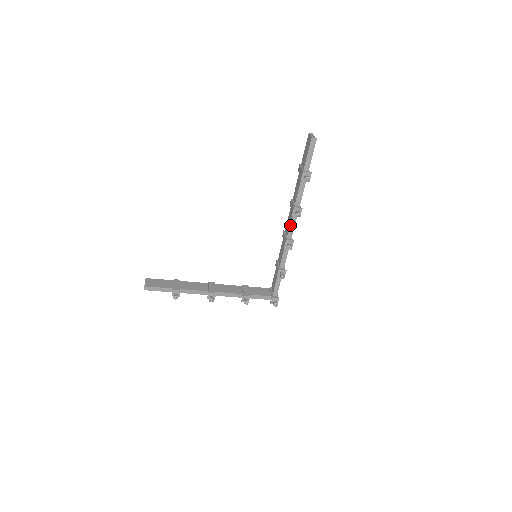
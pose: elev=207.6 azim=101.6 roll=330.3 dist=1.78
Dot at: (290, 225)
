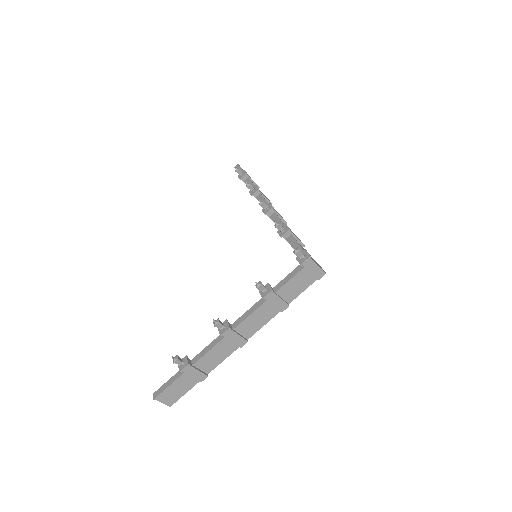
Dot at: occluded
